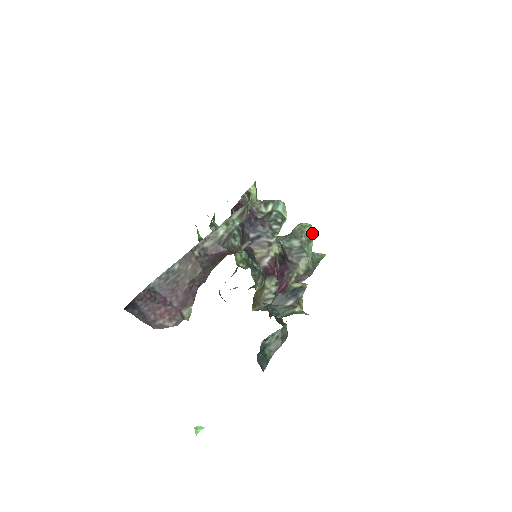
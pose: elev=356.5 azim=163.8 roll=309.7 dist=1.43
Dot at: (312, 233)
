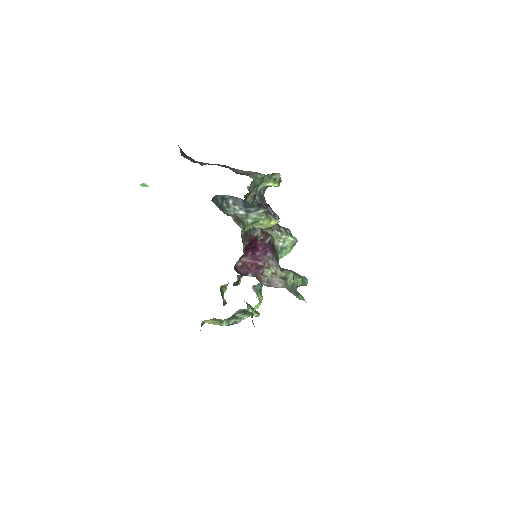
Dot at: (305, 280)
